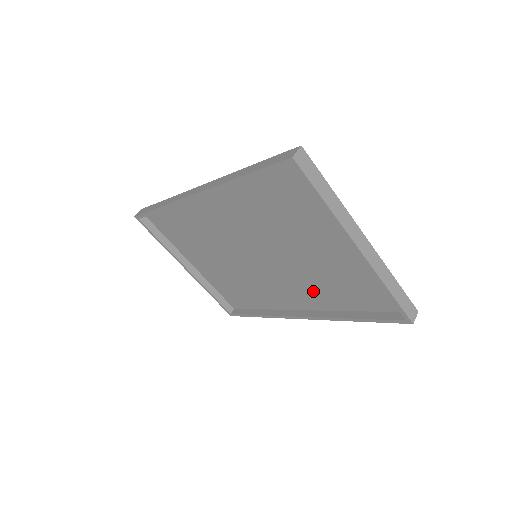
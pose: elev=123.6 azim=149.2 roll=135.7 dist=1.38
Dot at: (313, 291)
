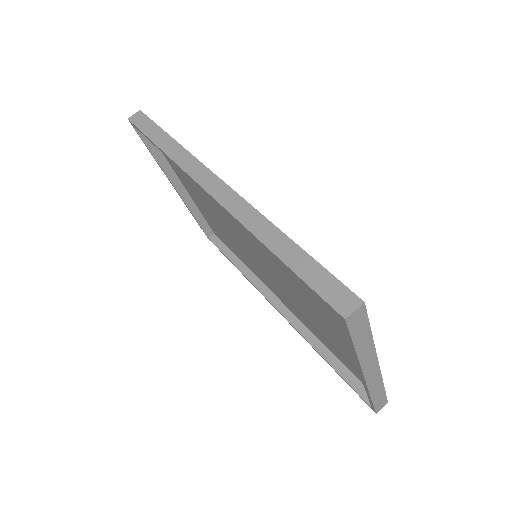
Dot at: (300, 313)
